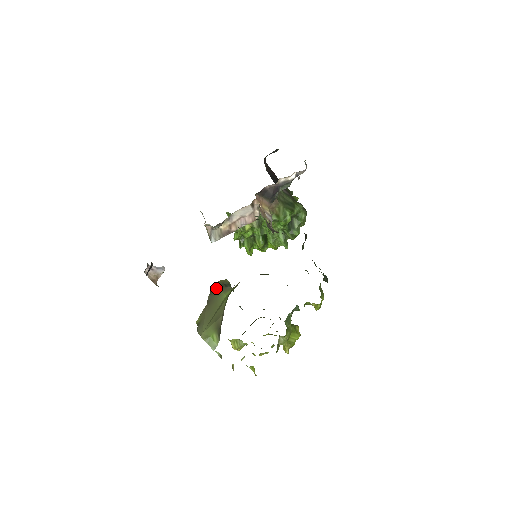
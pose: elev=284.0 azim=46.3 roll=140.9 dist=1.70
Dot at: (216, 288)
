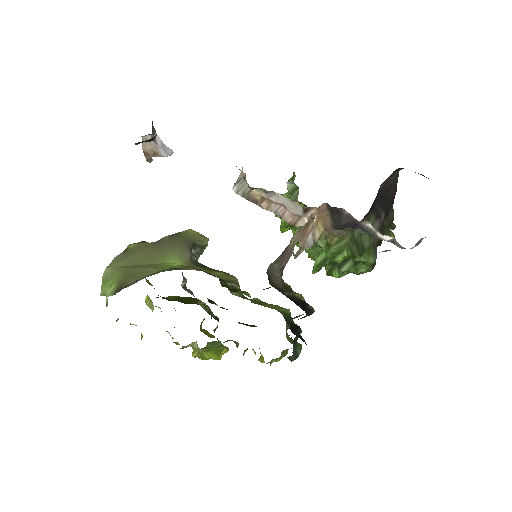
Dot at: (181, 238)
